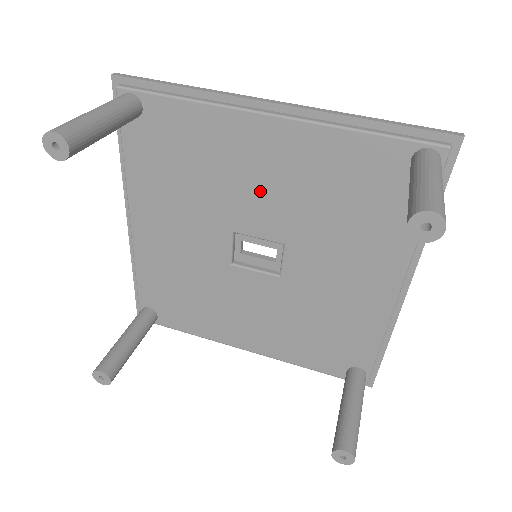
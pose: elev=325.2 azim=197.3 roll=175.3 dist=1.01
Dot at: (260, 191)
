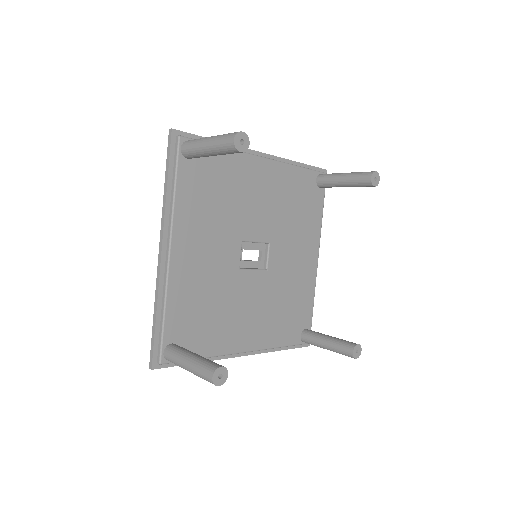
Dot at: (258, 206)
